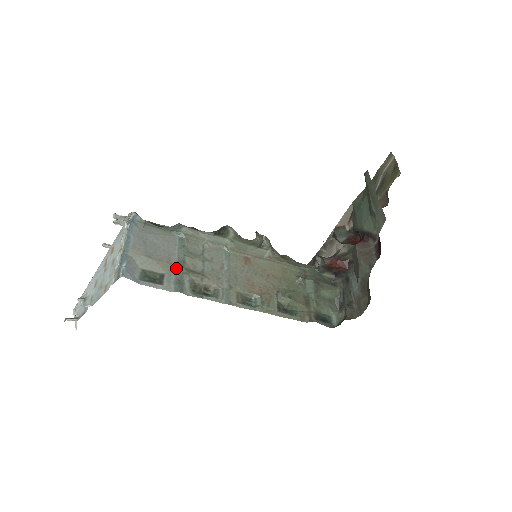
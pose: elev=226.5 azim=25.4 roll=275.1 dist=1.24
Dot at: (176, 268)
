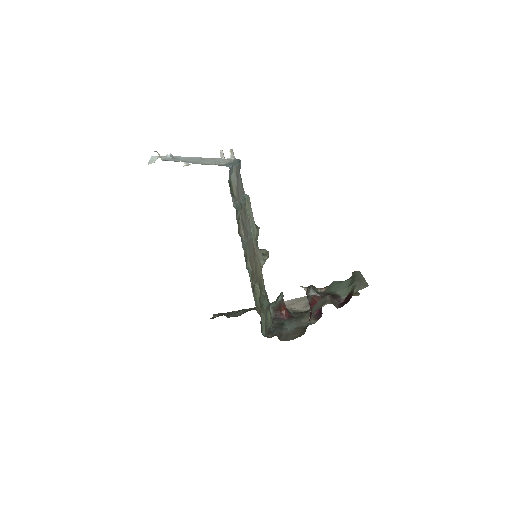
Dot at: (239, 202)
